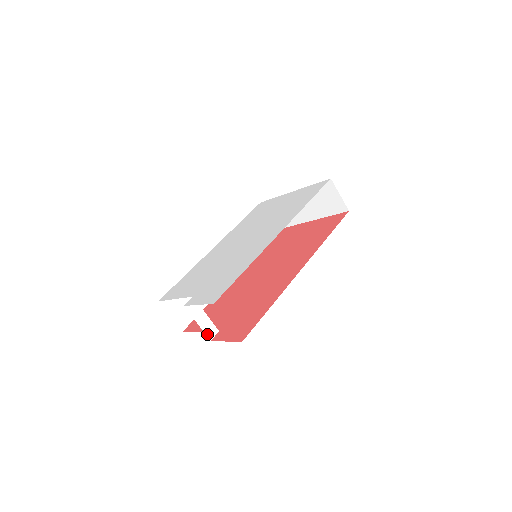
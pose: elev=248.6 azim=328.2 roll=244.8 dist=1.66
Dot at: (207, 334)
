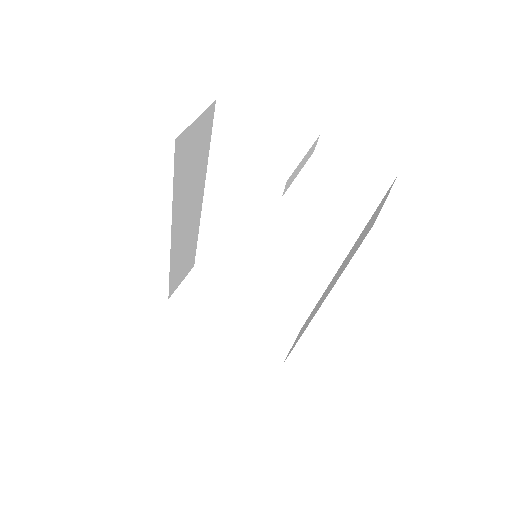
Dot at: (292, 174)
